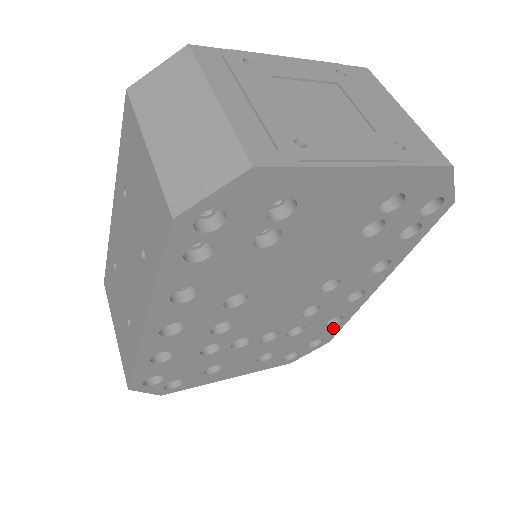
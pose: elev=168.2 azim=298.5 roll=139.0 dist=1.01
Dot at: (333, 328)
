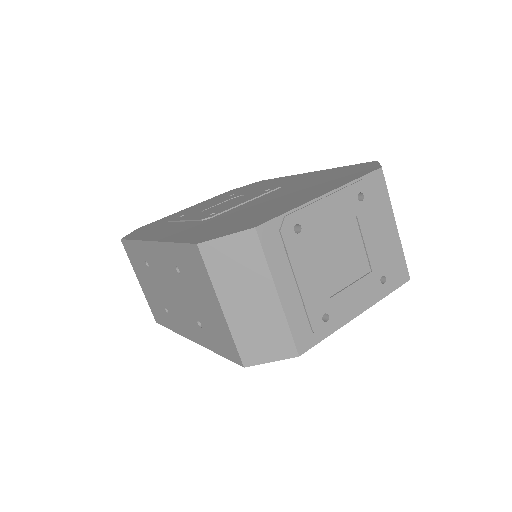
Dot at: occluded
